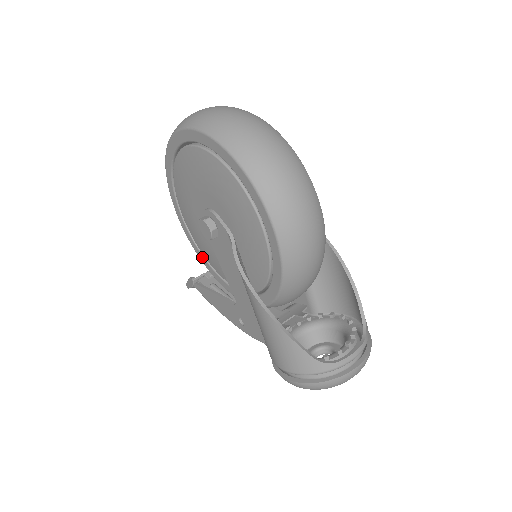
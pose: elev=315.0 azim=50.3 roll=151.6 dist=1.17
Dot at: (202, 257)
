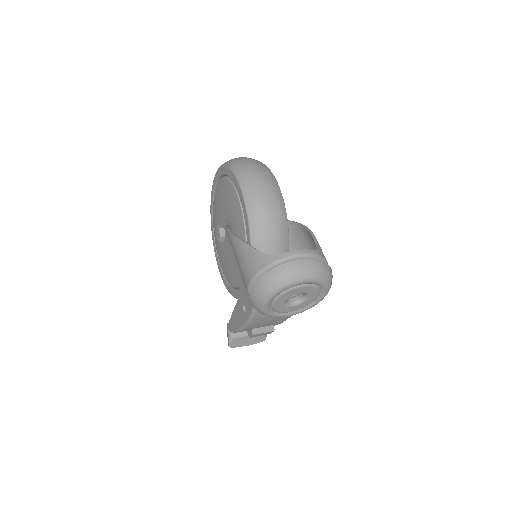
Dot at: (229, 287)
